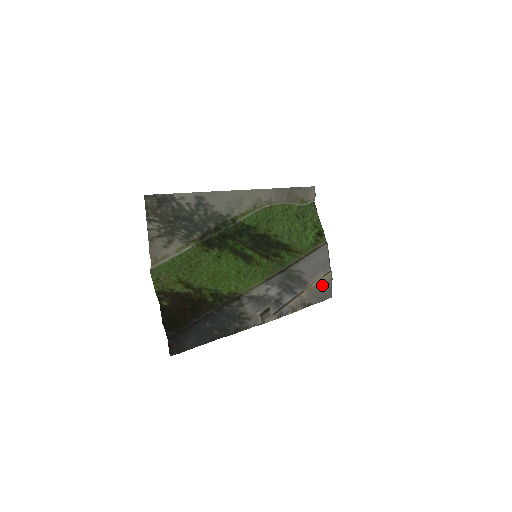
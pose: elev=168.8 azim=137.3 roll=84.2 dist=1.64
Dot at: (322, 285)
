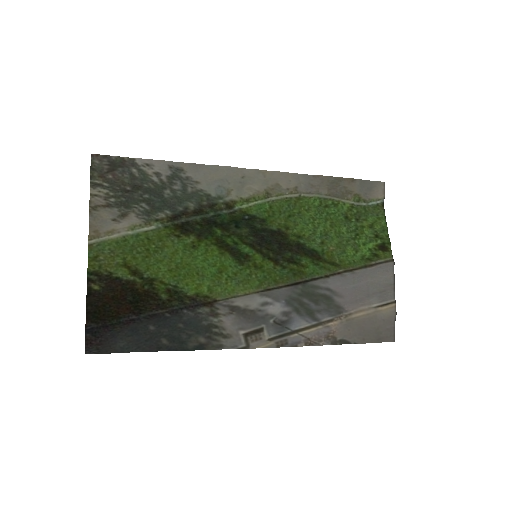
Dot at: (374, 319)
